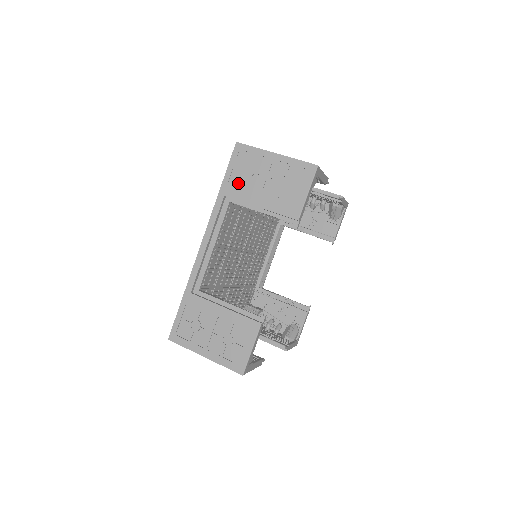
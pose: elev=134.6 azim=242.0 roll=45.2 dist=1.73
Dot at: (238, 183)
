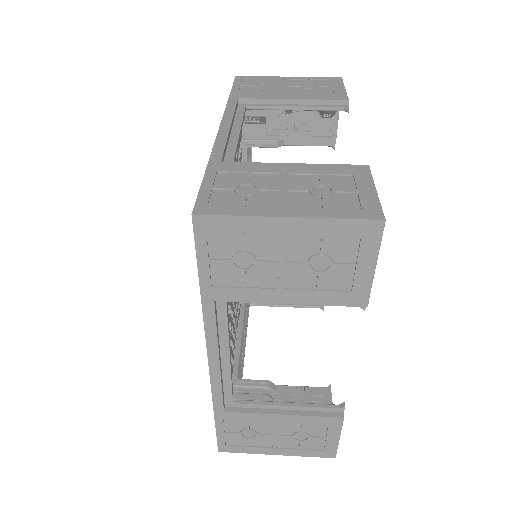
Dot at: (252, 92)
